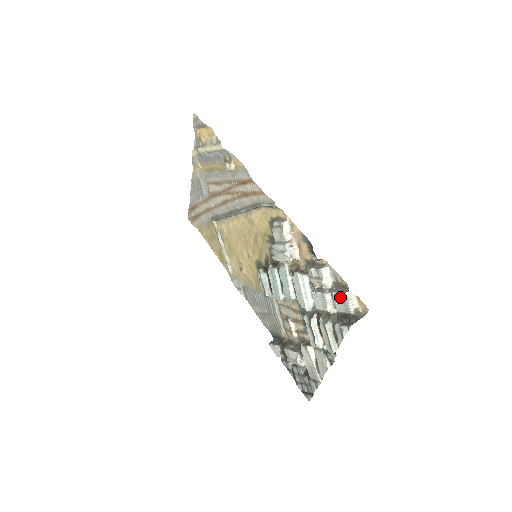
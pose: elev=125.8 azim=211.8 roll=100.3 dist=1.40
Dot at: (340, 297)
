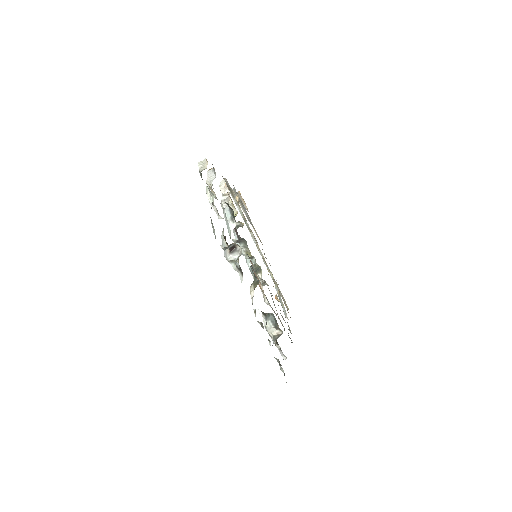
Dot at: occluded
